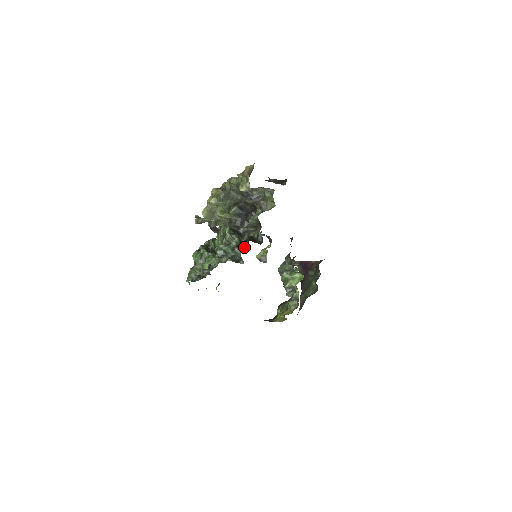
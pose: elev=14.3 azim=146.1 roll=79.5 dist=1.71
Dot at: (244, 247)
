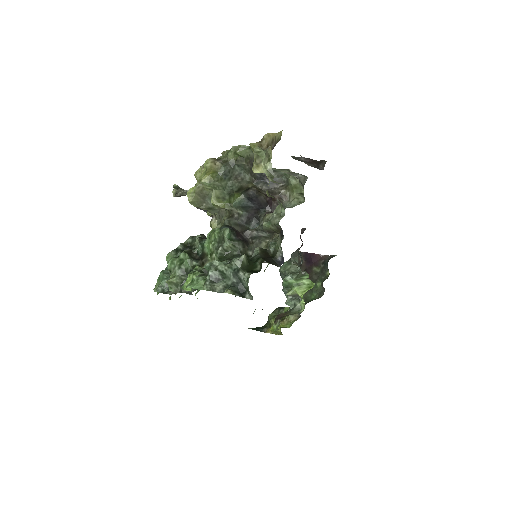
Dot at: (254, 272)
